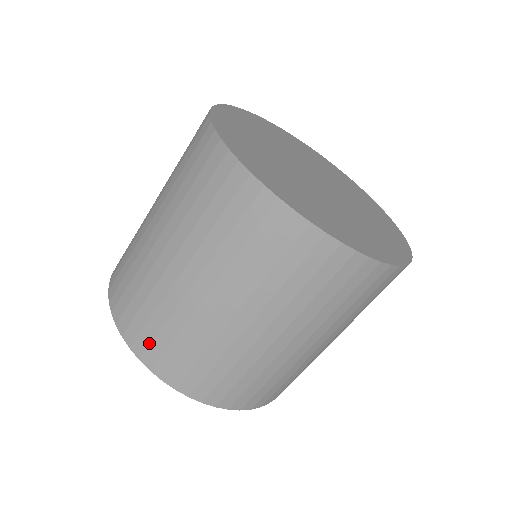
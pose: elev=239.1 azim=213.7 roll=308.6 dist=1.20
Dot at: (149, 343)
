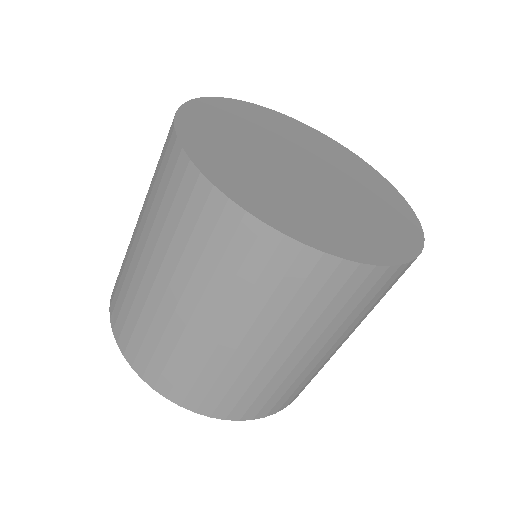
Dot at: (173, 384)
